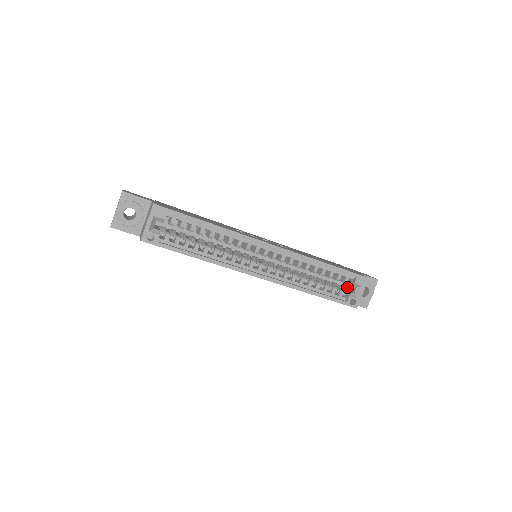
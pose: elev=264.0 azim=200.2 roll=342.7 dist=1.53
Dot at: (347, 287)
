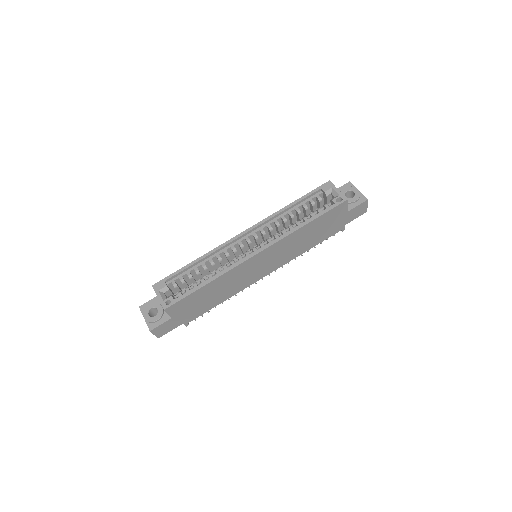
Dot at: occluded
